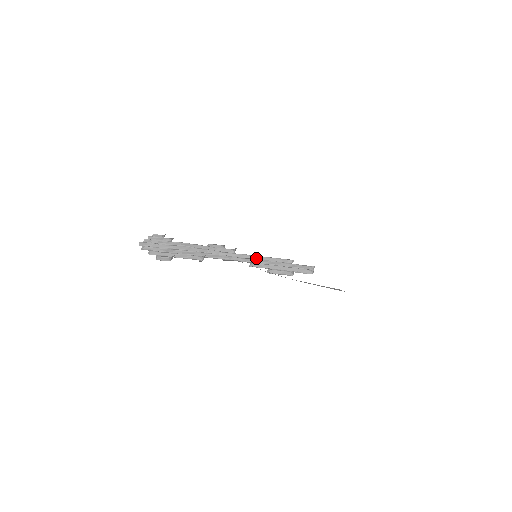
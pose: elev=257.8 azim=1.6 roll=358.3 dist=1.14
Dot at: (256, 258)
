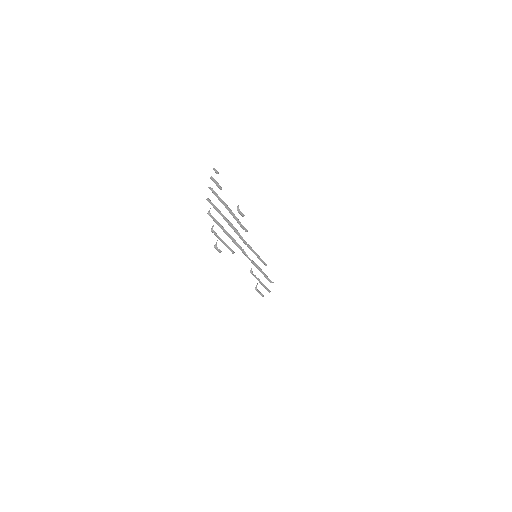
Dot at: (255, 253)
